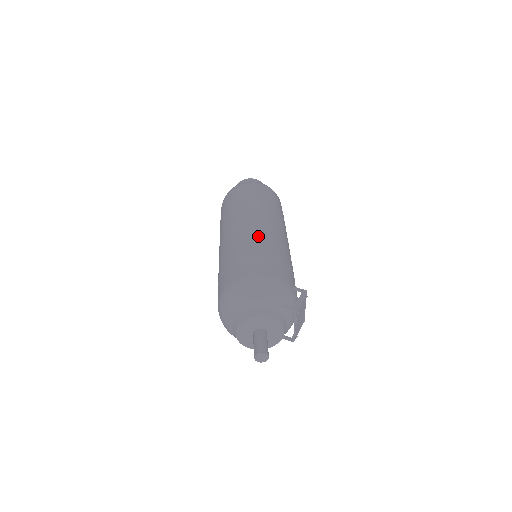
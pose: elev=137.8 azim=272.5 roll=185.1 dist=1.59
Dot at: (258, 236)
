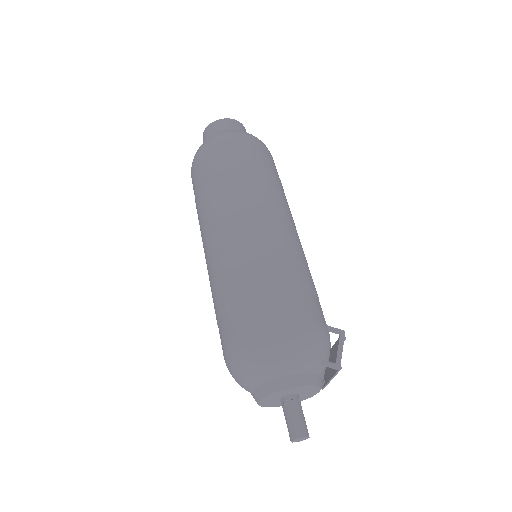
Dot at: (272, 246)
